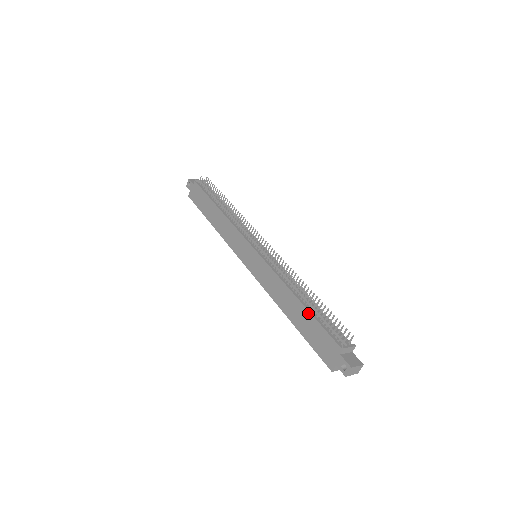
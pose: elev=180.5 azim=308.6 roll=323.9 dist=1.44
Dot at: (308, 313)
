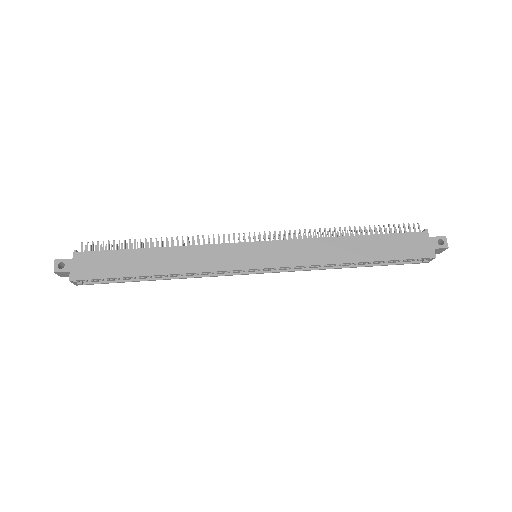
Dot at: (373, 236)
